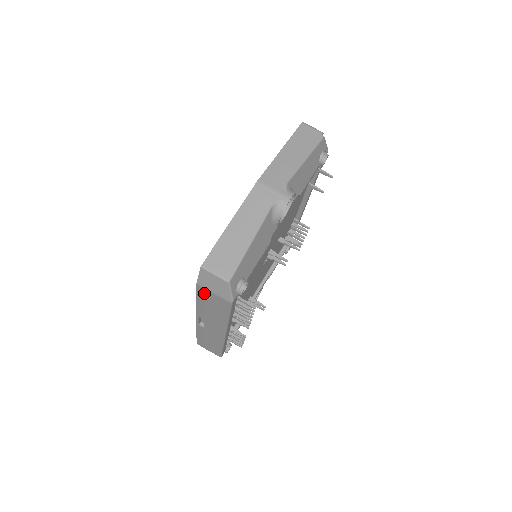
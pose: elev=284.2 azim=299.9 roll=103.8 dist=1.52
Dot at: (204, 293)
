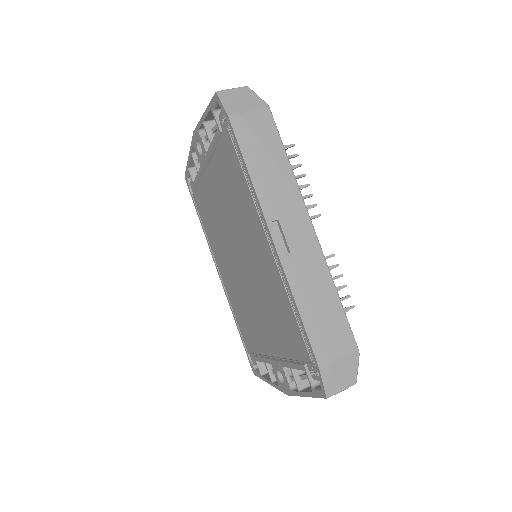
Dot at: (243, 128)
